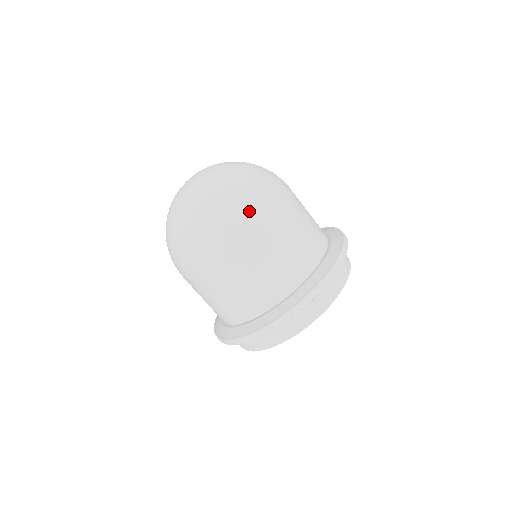
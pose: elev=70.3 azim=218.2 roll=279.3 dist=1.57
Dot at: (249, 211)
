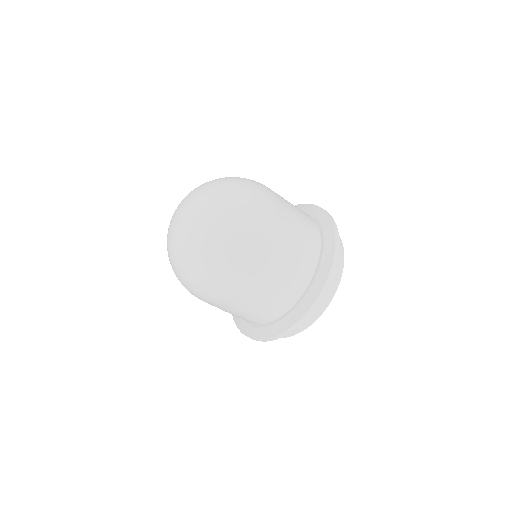
Dot at: (206, 292)
